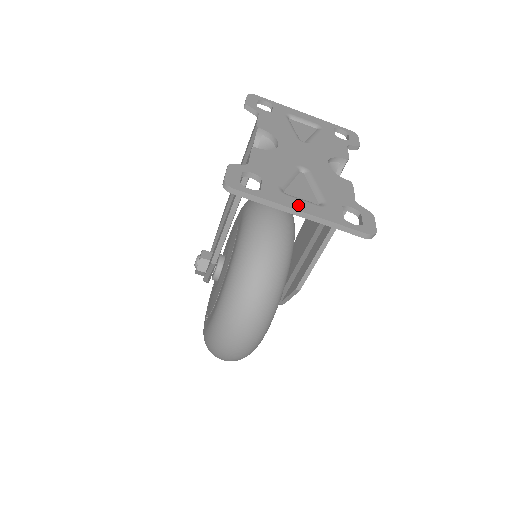
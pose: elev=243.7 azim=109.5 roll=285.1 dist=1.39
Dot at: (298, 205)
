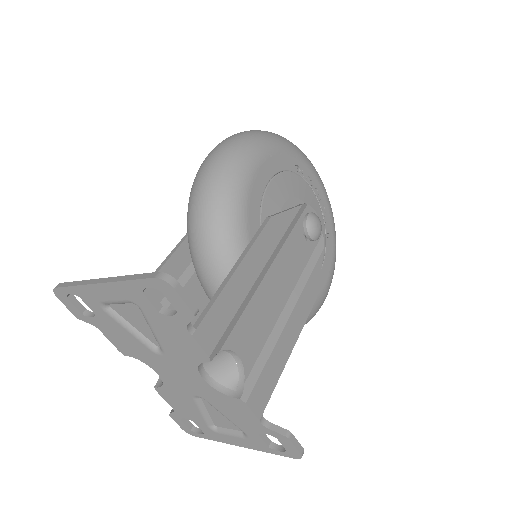
Dot at: (233, 441)
